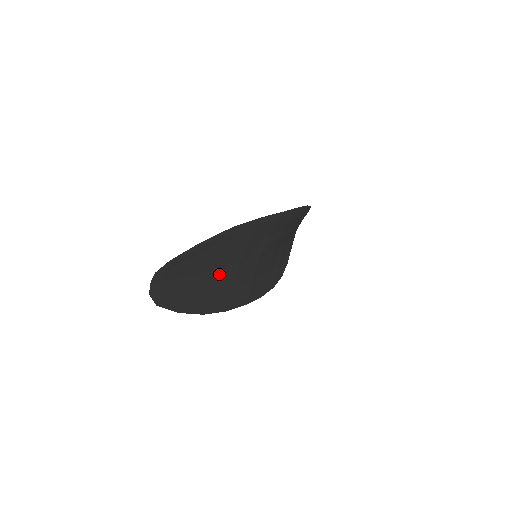
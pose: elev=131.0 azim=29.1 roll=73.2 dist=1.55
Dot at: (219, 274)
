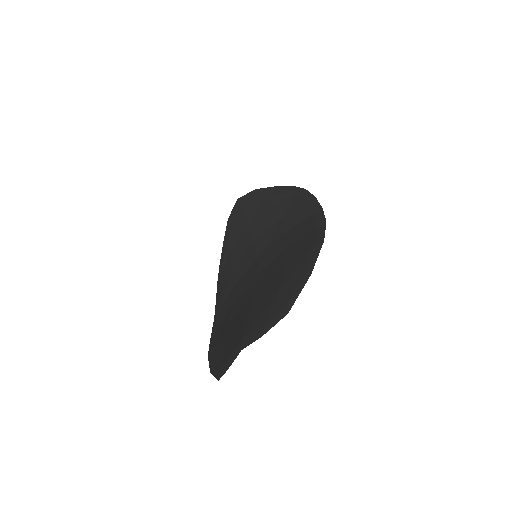
Dot at: occluded
